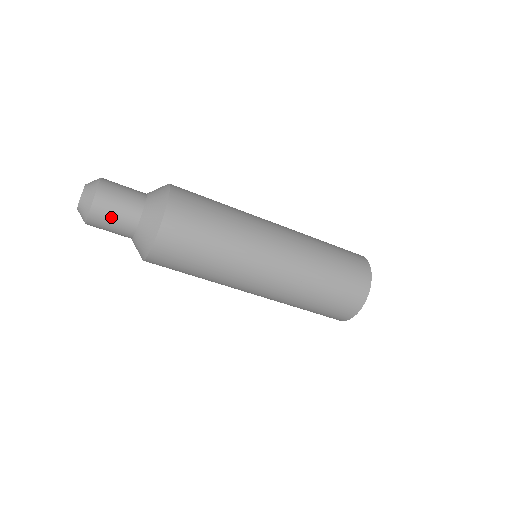
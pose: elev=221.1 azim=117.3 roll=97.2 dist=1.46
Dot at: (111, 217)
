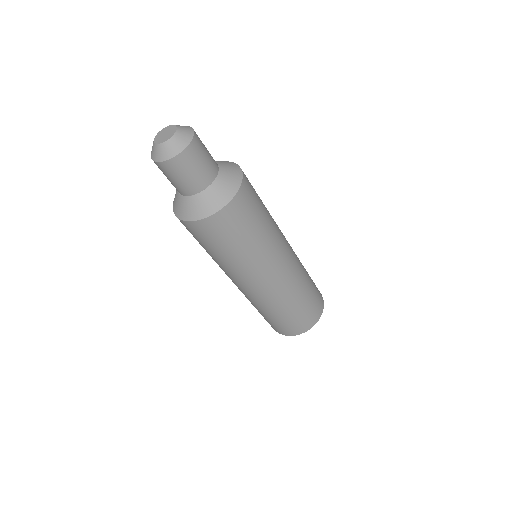
Dot at: (195, 166)
